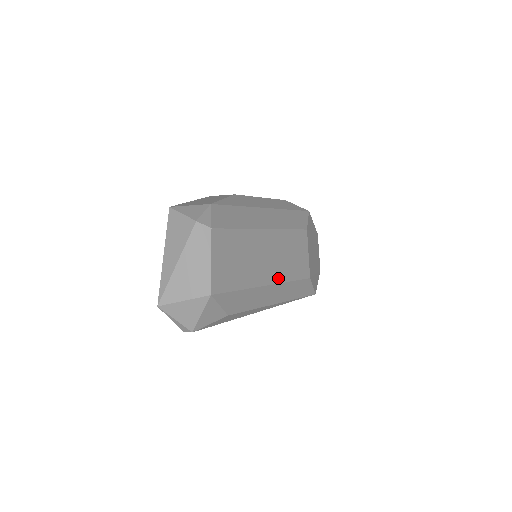
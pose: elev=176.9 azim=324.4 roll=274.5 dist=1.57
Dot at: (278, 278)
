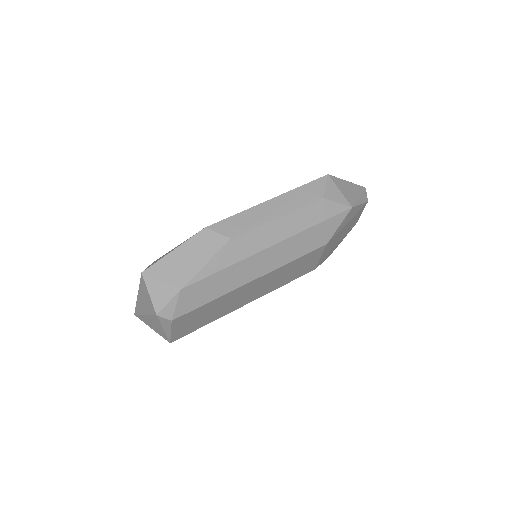
Dot at: (263, 294)
